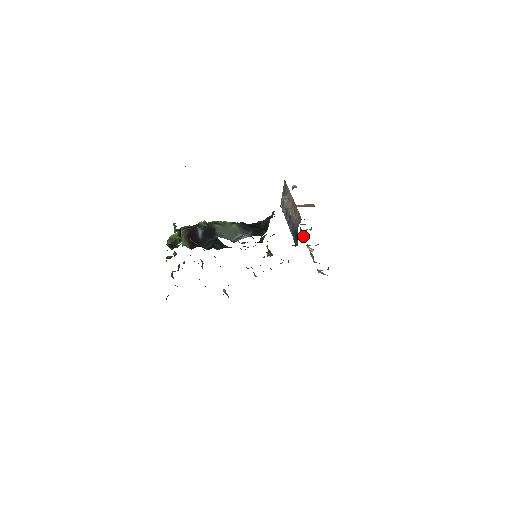
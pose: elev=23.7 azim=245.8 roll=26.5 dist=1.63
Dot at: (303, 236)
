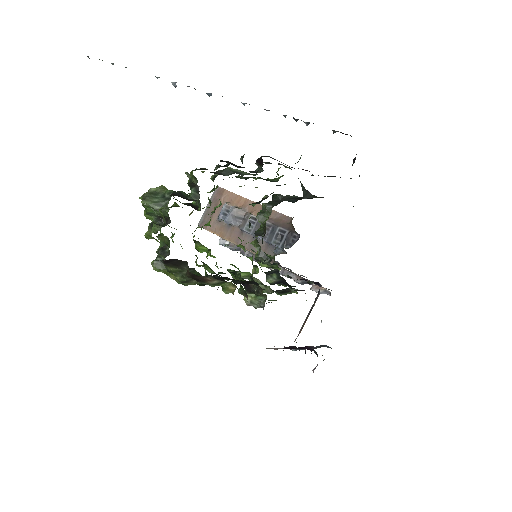
Dot at: occluded
